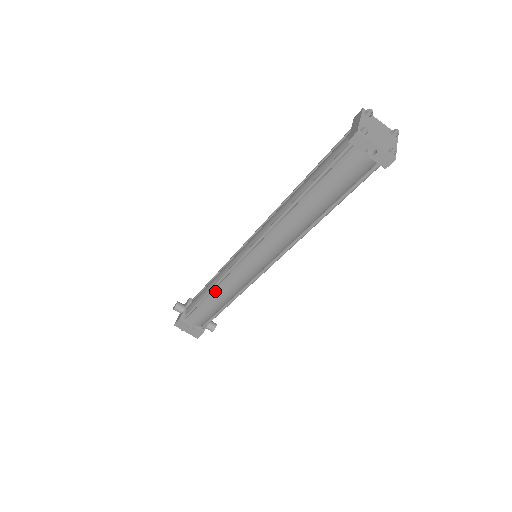
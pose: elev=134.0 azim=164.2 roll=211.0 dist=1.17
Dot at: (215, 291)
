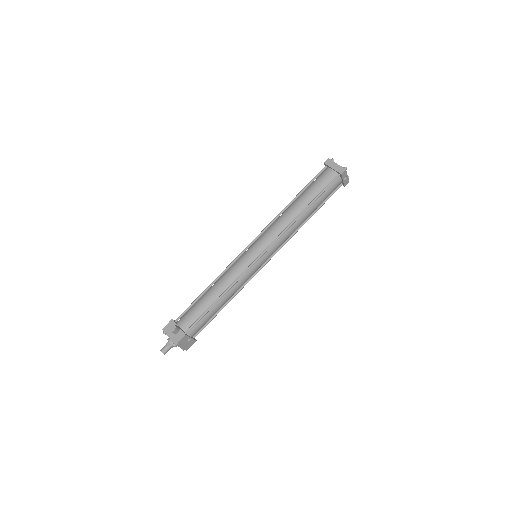
Dot at: (226, 293)
